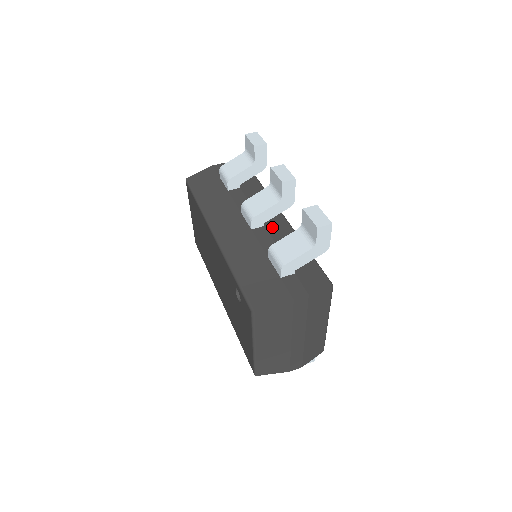
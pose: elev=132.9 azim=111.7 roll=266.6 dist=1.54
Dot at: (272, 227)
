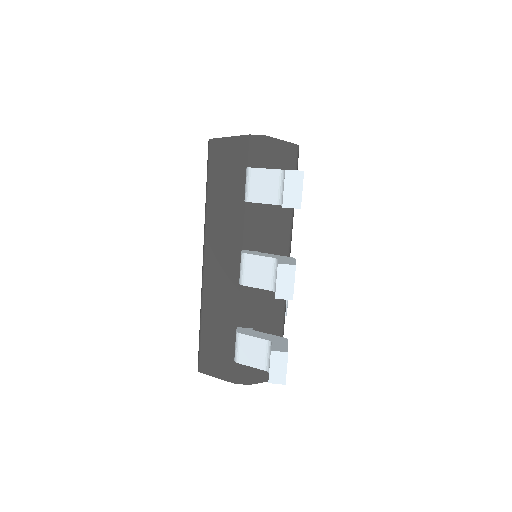
Dot at: occluded
